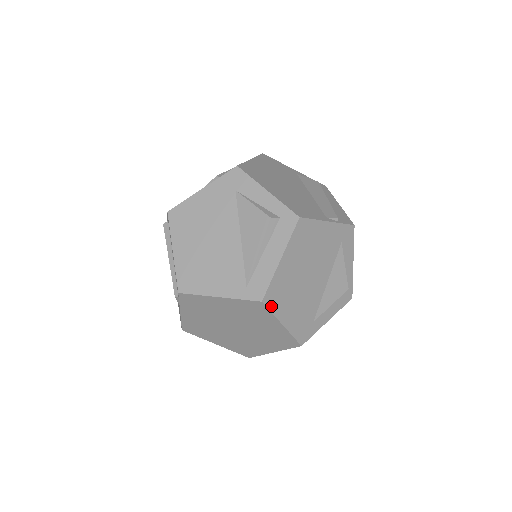
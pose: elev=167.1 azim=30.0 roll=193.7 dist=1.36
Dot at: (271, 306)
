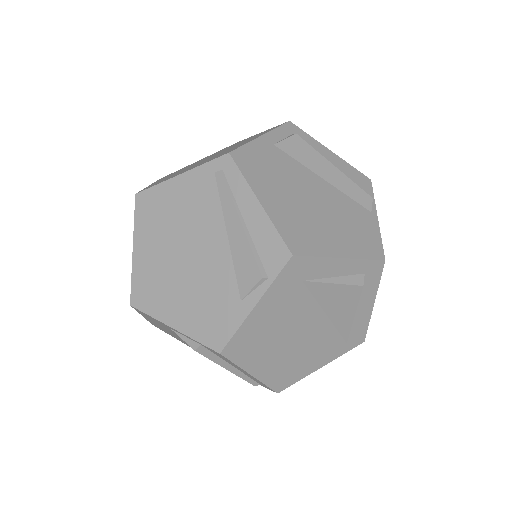
Dot at: occluded
